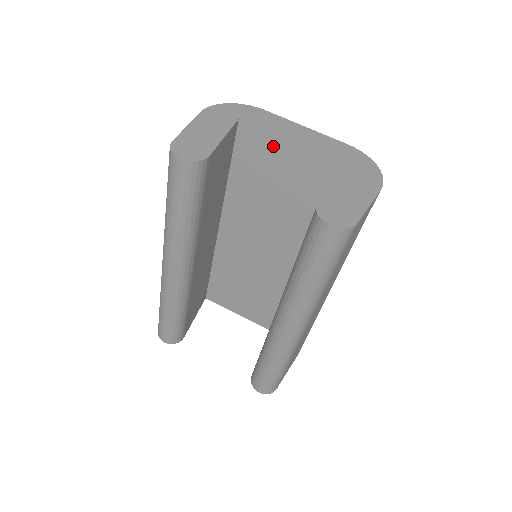
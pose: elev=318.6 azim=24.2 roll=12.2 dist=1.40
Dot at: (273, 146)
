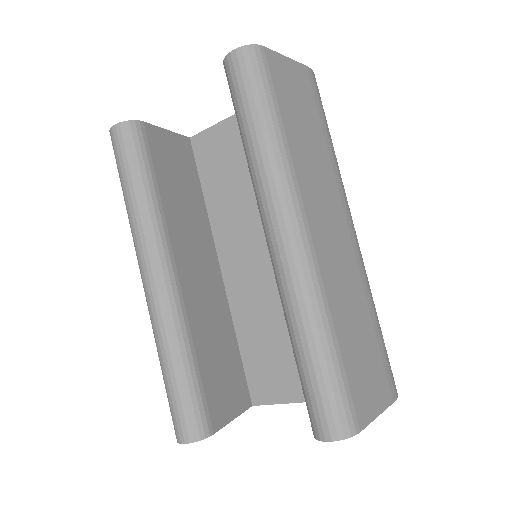
Dot at: (222, 134)
